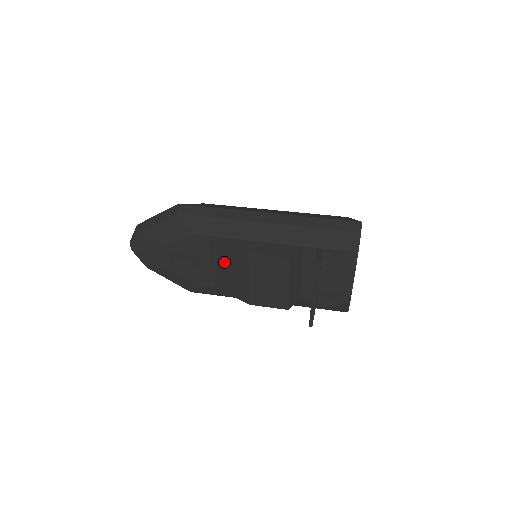
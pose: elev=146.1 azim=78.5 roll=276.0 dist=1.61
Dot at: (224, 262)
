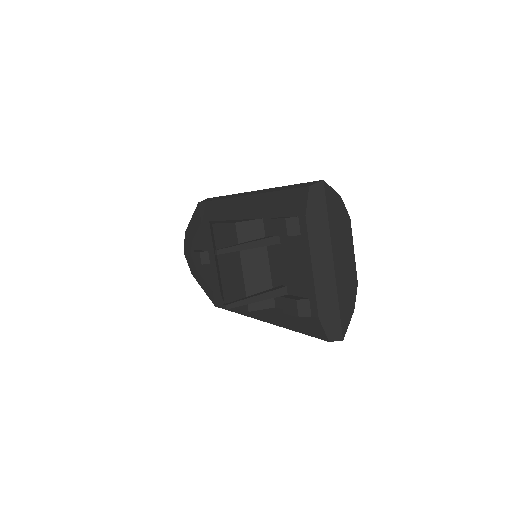
Dot at: occluded
